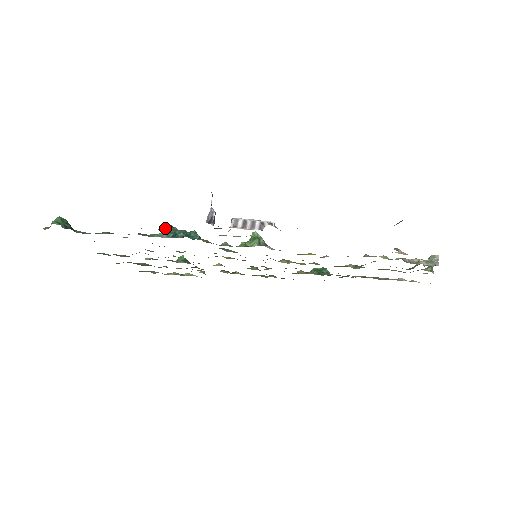
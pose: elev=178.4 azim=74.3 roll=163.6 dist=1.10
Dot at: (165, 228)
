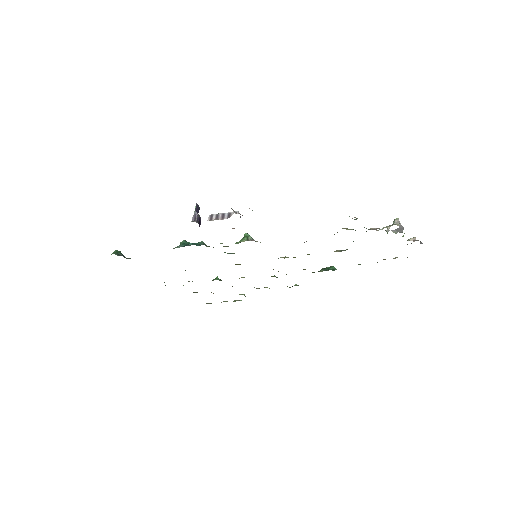
Dot at: (182, 243)
